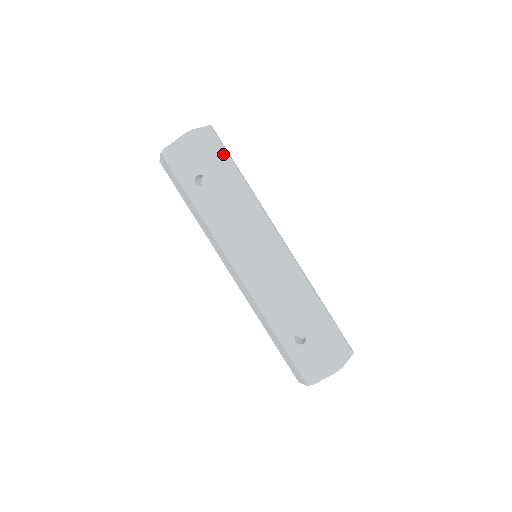
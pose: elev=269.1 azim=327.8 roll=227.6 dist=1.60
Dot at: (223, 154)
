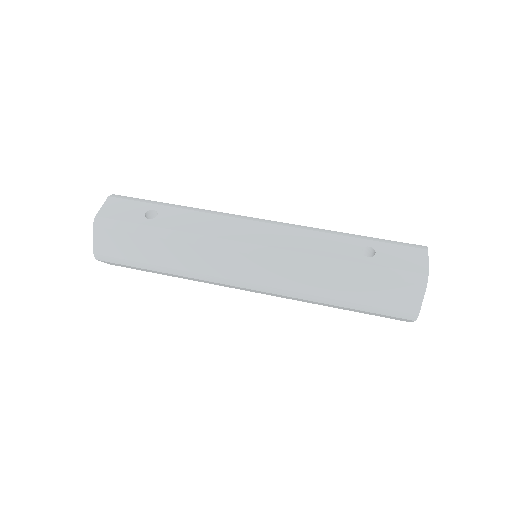
Dot at: occluded
